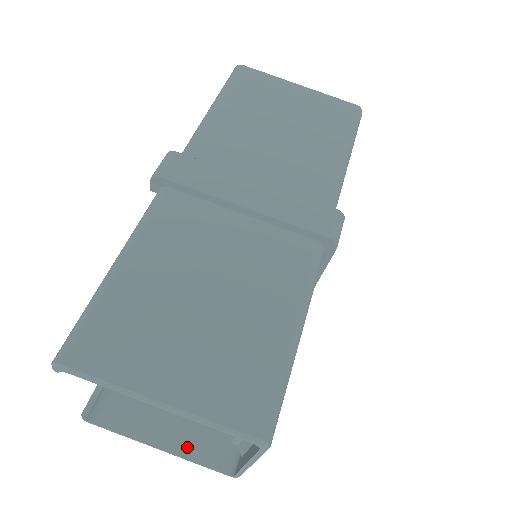
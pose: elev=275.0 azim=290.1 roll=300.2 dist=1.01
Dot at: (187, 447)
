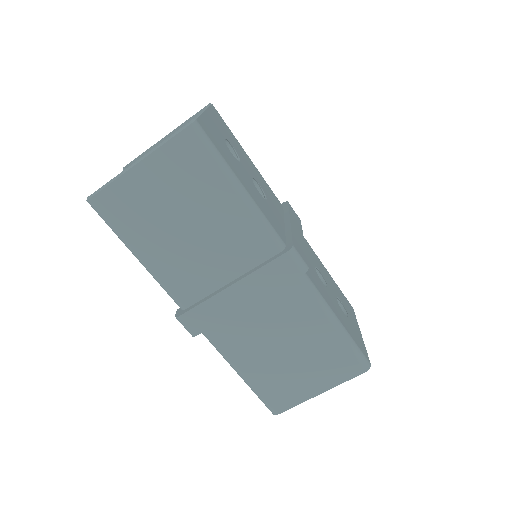
Dot at: occluded
